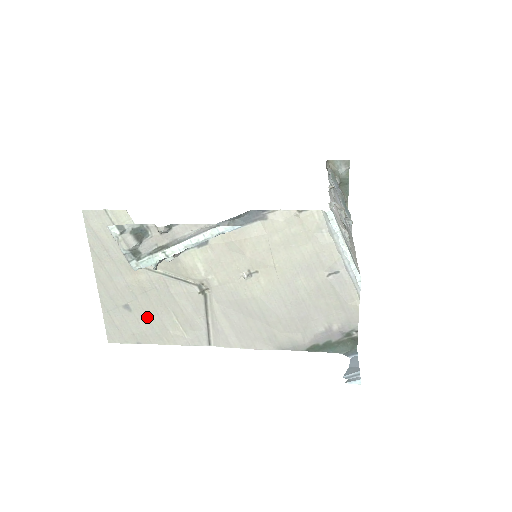
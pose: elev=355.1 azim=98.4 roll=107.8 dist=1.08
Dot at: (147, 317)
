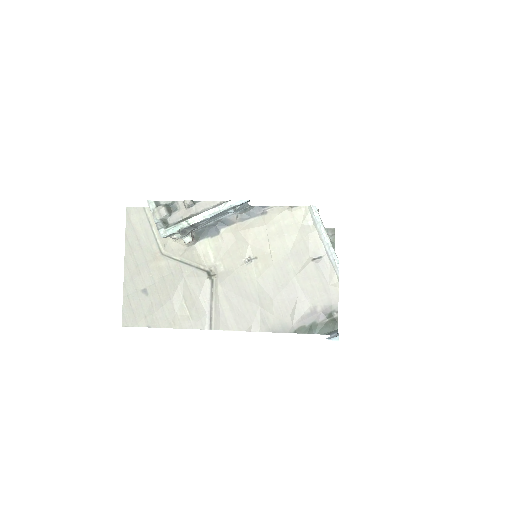
Dot at: (160, 301)
